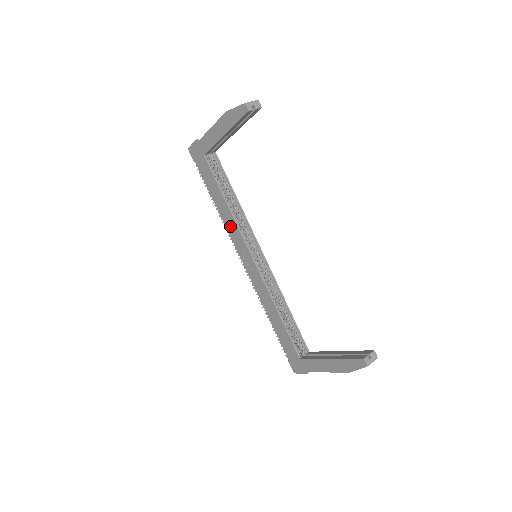
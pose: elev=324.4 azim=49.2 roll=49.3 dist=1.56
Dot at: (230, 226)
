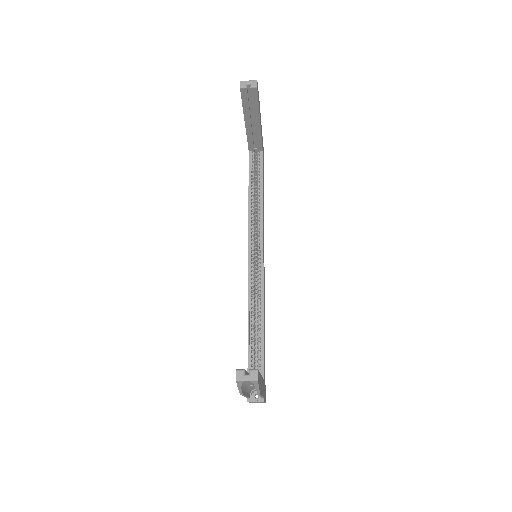
Dot at: occluded
